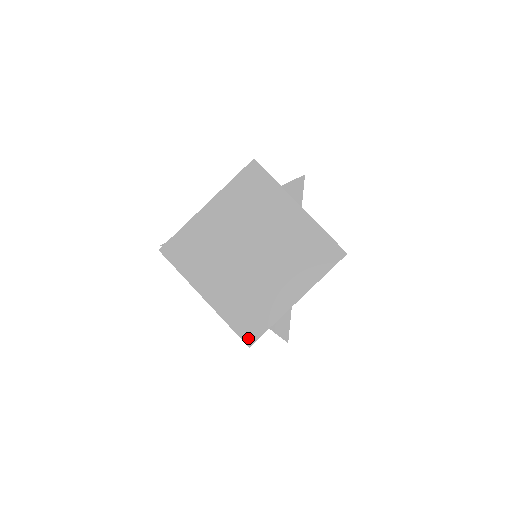
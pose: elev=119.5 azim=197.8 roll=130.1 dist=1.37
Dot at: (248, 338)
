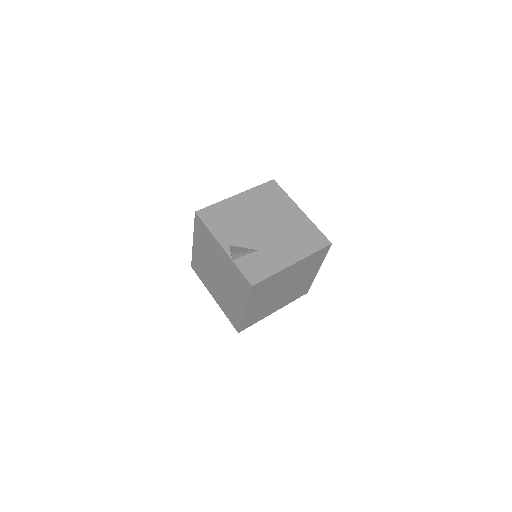
Dot at: (242, 329)
